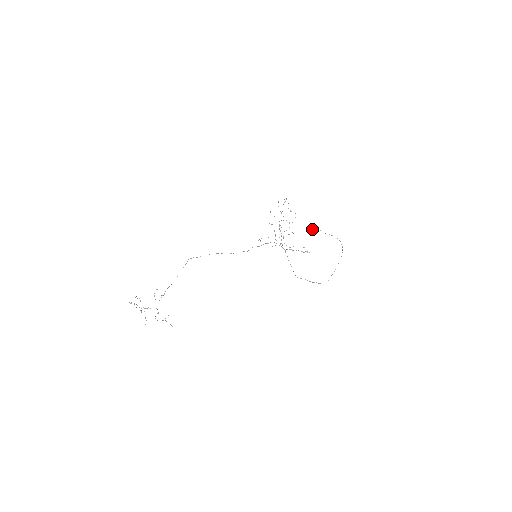
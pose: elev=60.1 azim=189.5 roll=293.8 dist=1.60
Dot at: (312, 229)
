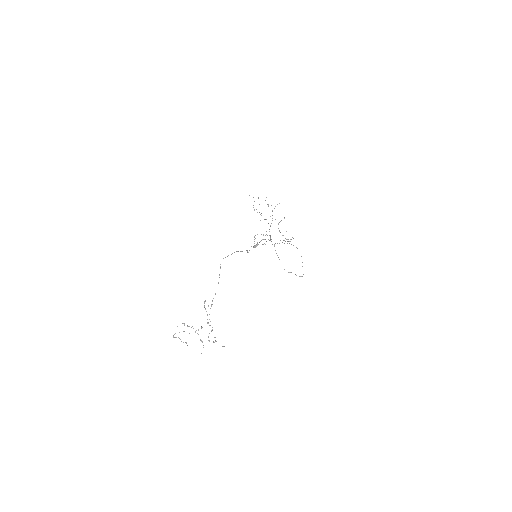
Dot at: occluded
